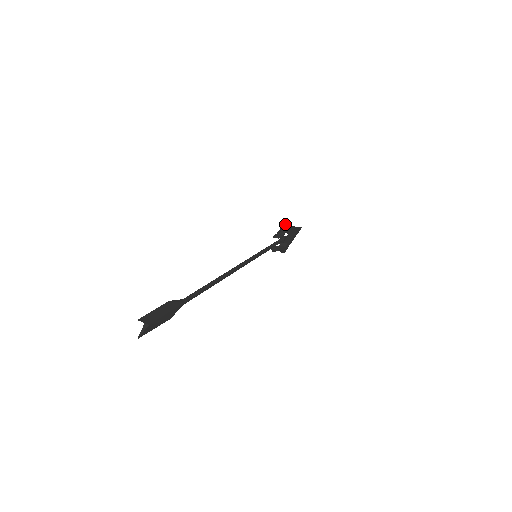
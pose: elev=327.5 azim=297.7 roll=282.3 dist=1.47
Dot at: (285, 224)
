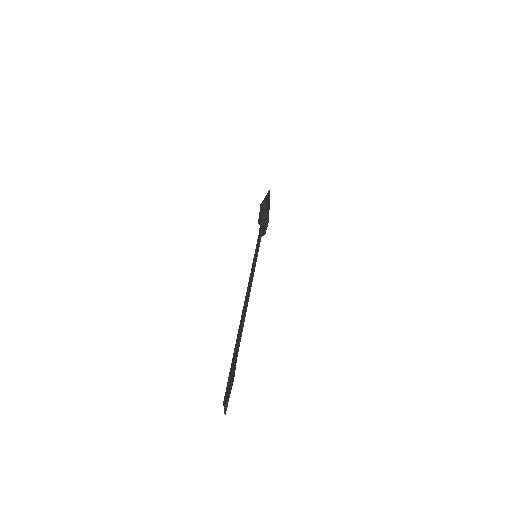
Dot at: (263, 204)
